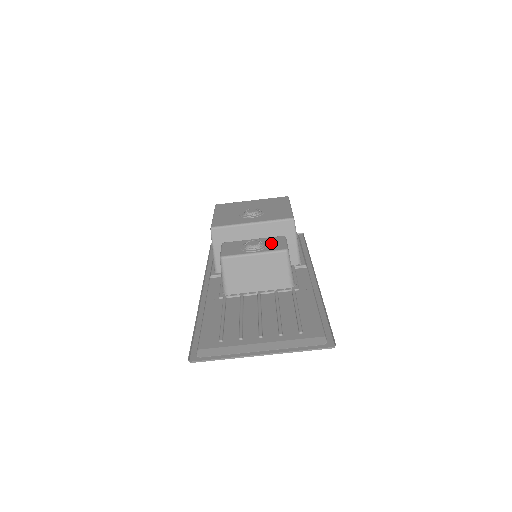
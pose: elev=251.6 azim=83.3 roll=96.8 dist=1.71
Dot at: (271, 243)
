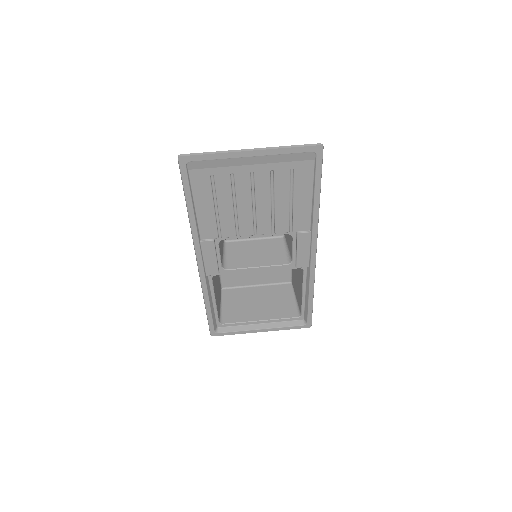
Dot at: occluded
